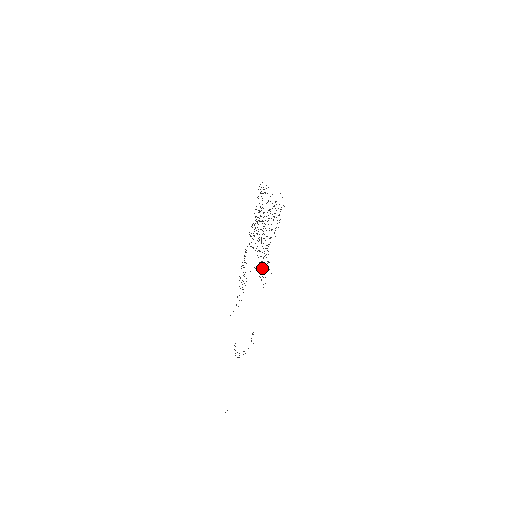
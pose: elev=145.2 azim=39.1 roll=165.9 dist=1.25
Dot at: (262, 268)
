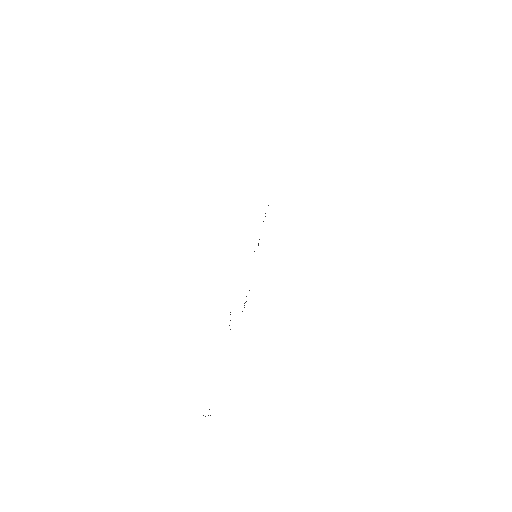
Dot at: occluded
